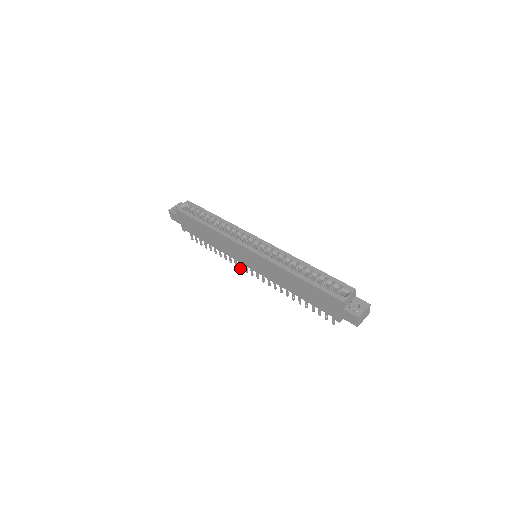
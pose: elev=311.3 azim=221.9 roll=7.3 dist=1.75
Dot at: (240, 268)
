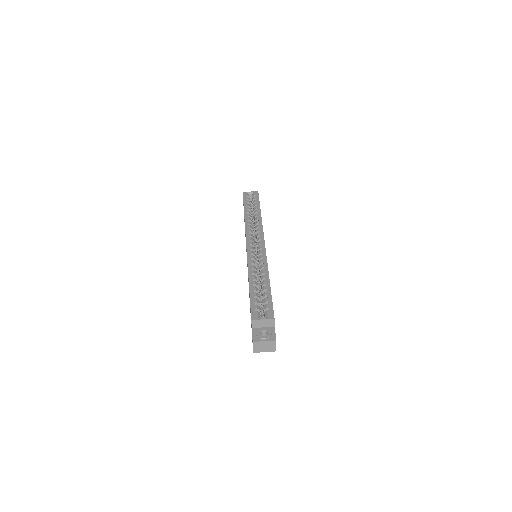
Dot at: occluded
